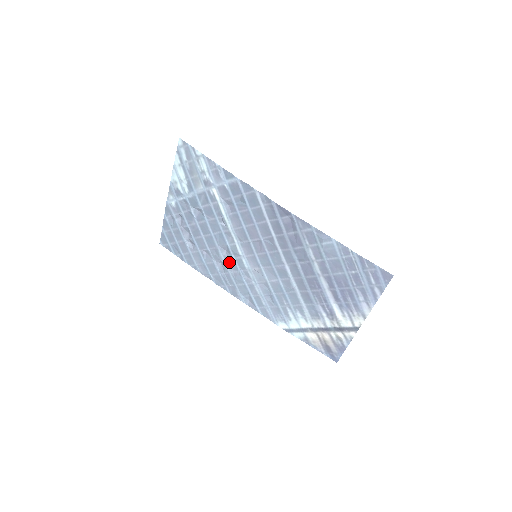
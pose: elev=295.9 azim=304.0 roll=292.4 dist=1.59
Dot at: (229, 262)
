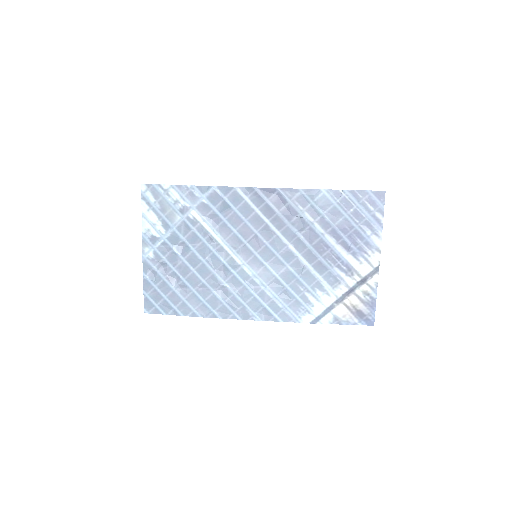
Dot at: (230, 281)
